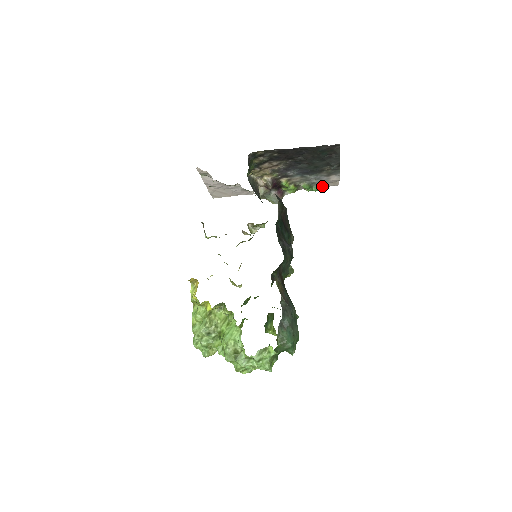
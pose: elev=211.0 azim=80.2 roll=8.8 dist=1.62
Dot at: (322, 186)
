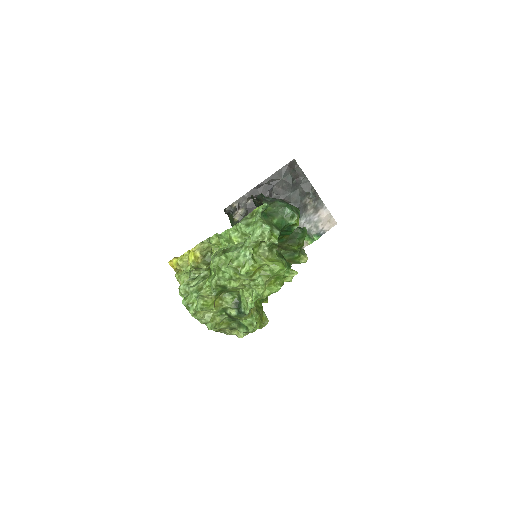
Dot at: (321, 232)
